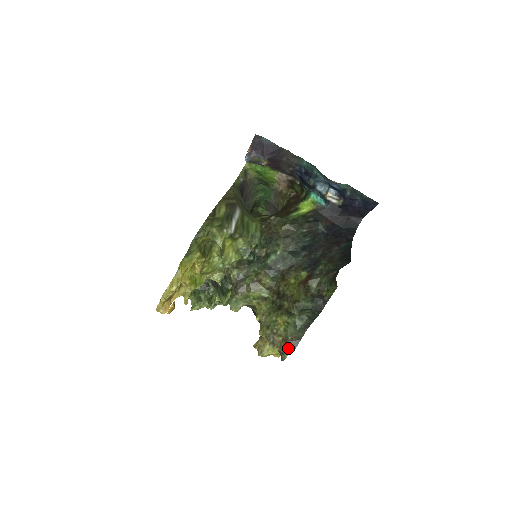
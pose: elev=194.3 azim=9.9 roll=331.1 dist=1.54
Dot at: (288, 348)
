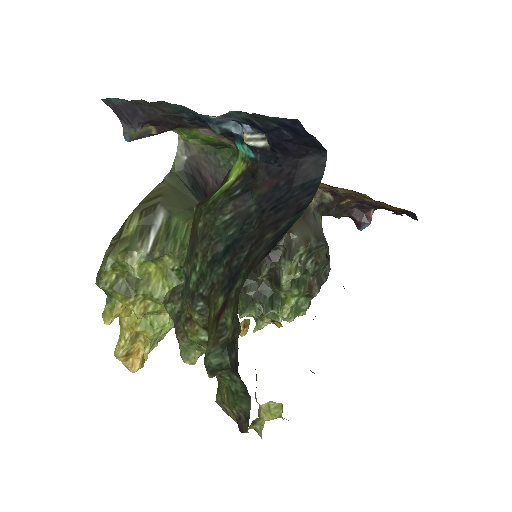
Dot at: (240, 428)
